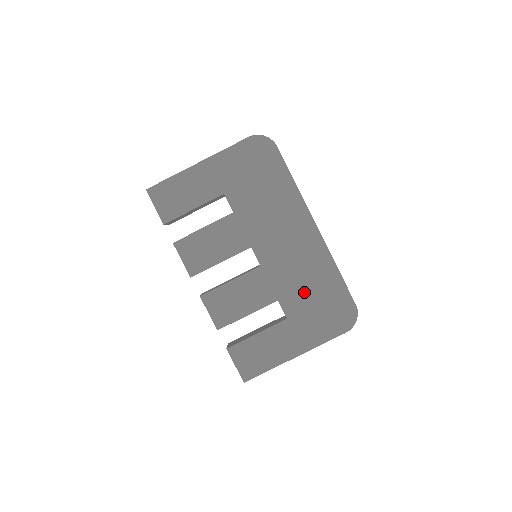
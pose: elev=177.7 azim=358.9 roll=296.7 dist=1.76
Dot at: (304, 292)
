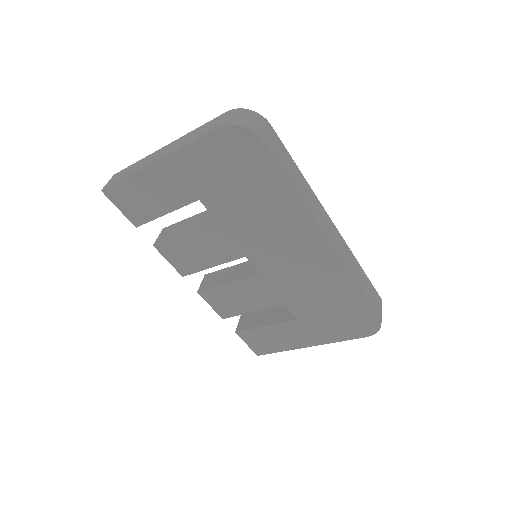
Dot at: (315, 301)
